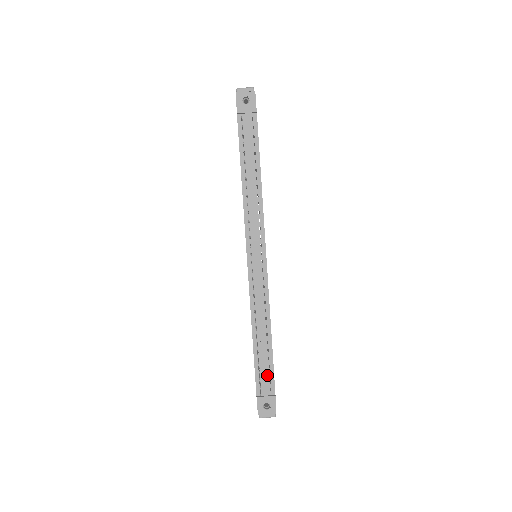
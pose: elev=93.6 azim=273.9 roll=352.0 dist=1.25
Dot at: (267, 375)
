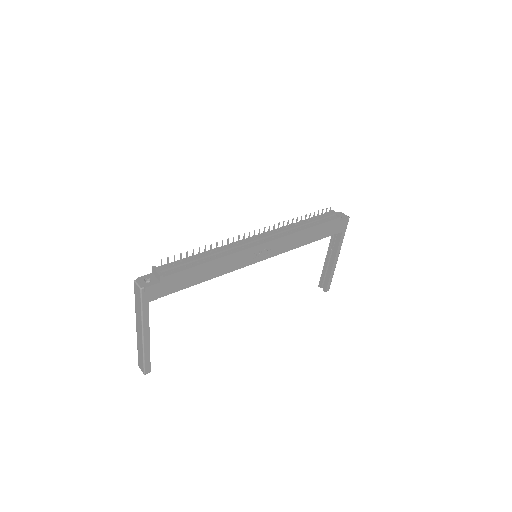
Dot at: (177, 268)
